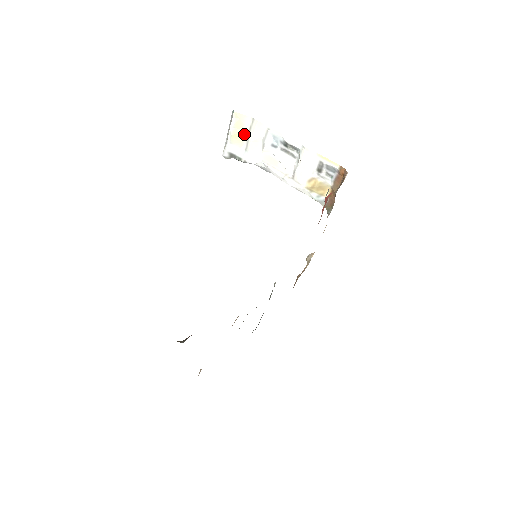
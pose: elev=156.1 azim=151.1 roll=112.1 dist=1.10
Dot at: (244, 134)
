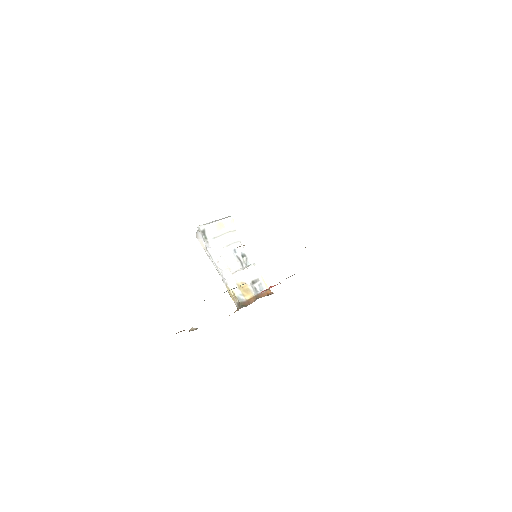
Dot at: (222, 231)
